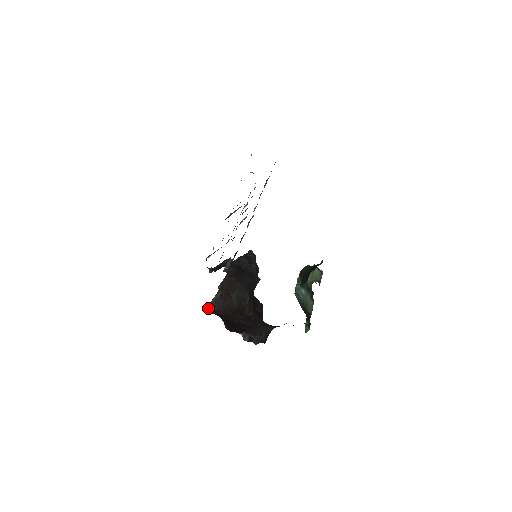
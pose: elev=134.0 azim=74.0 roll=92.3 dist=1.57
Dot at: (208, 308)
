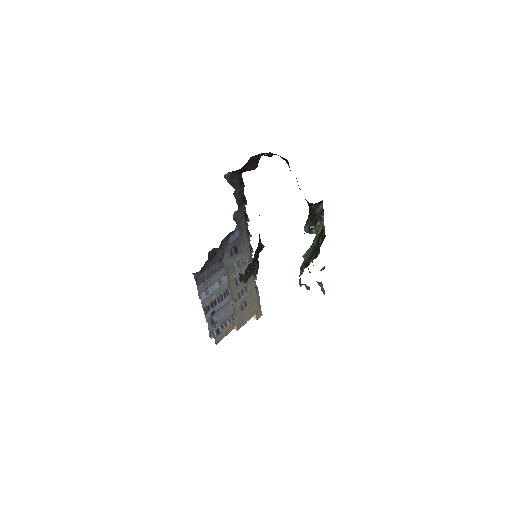
Dot at: occluded
